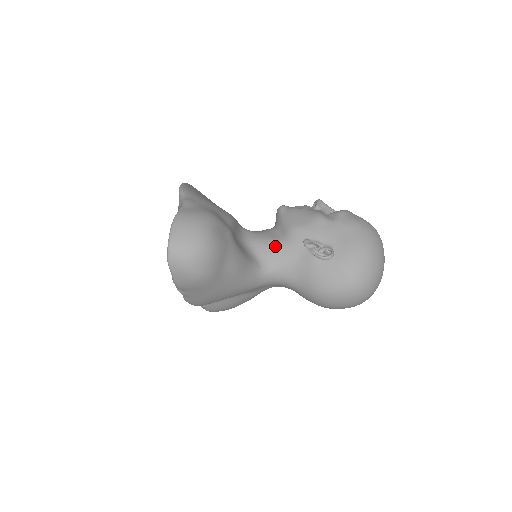
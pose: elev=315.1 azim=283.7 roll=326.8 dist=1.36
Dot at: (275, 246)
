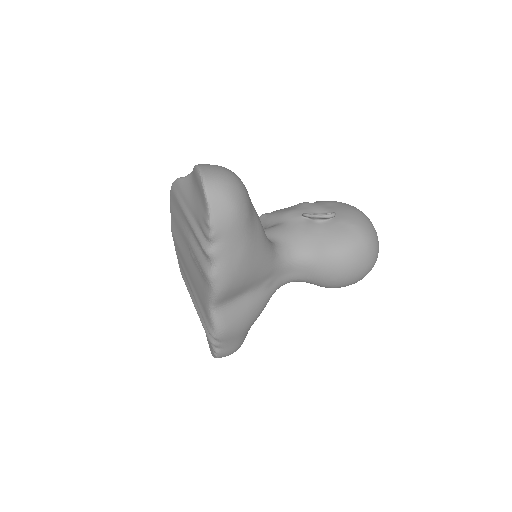
Dot at: (277, 229)
